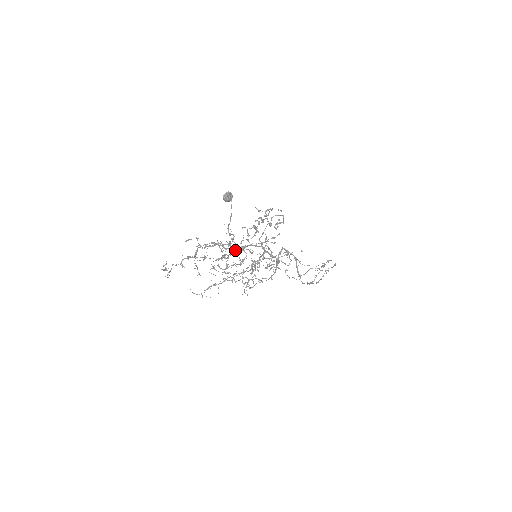
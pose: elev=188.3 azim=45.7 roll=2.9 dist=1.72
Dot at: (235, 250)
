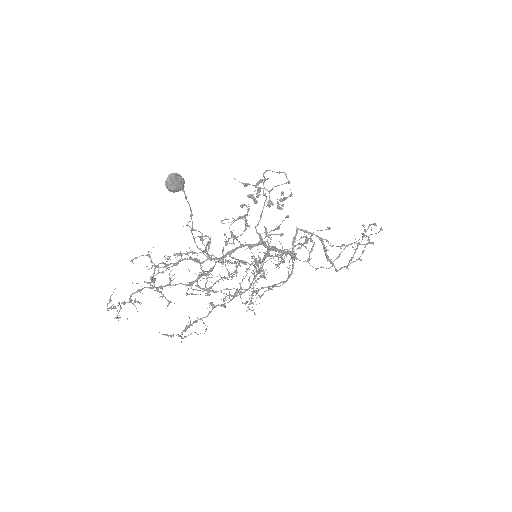
Dot at: (216, 262)
